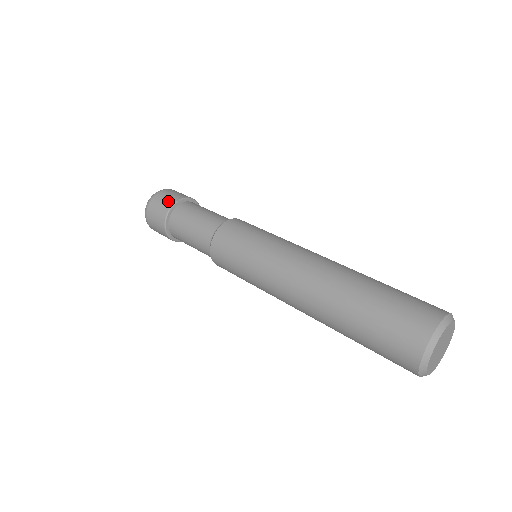
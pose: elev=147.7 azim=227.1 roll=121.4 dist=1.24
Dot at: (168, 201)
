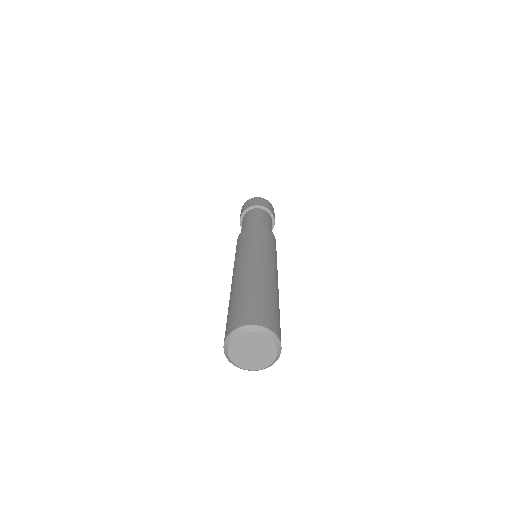
Dot at: (246, 206)
